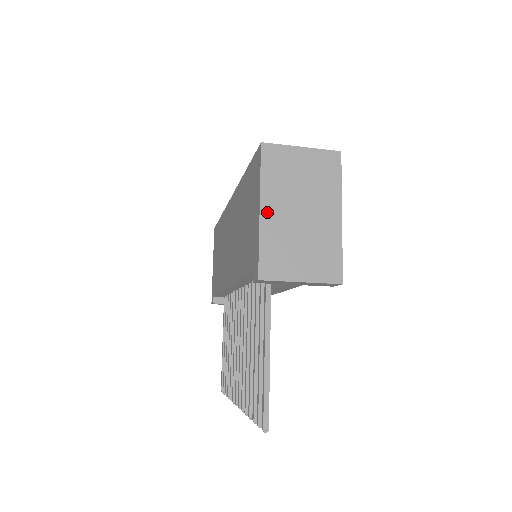
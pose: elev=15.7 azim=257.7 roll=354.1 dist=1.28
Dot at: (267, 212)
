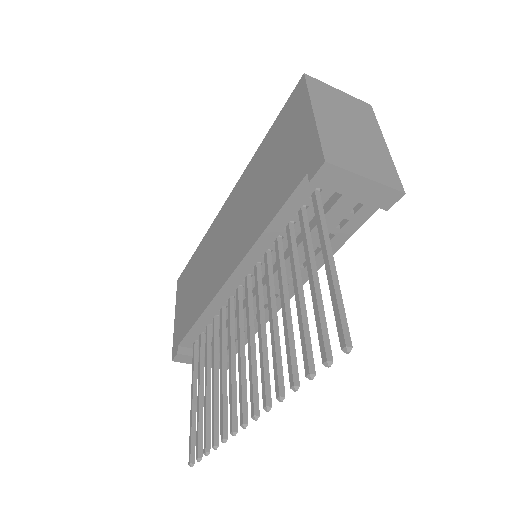
Dot at: (321, 117)
